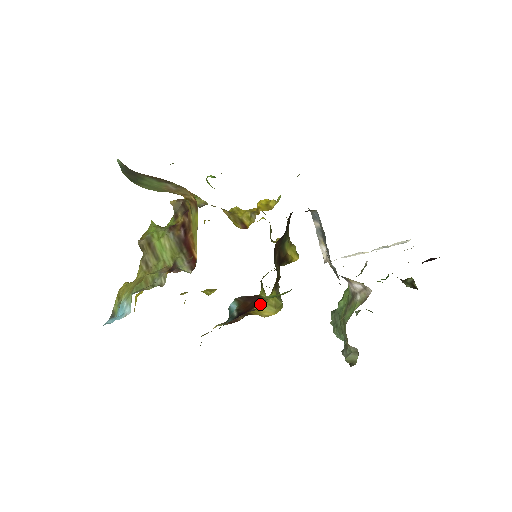
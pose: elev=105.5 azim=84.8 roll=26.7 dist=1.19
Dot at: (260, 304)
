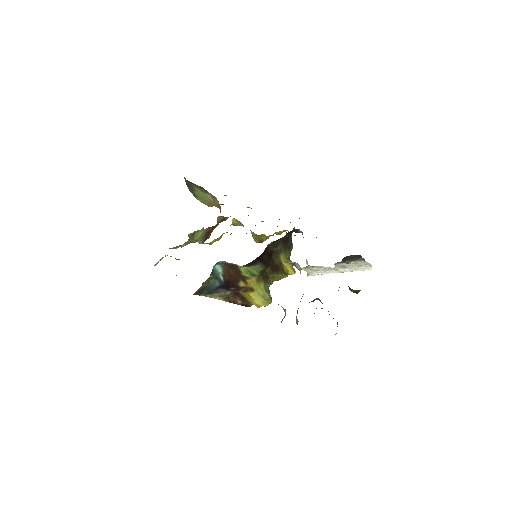
Dot at: (244, 281)
